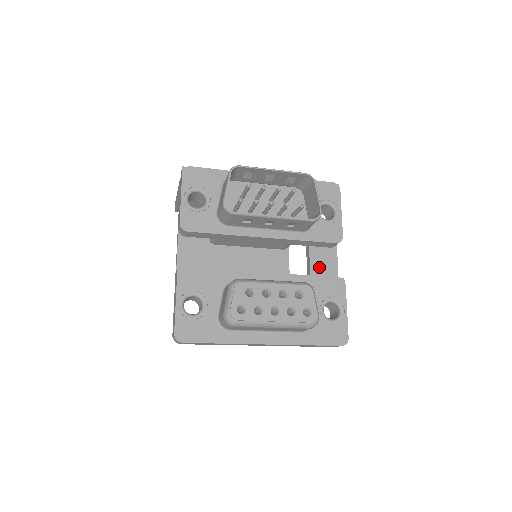
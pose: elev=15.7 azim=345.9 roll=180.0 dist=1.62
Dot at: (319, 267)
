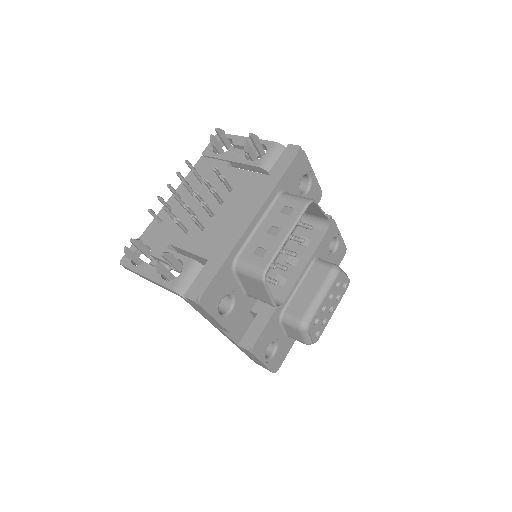
Dot at: occluded
